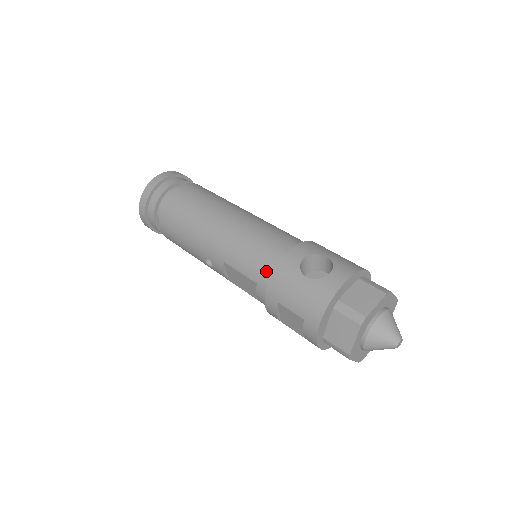
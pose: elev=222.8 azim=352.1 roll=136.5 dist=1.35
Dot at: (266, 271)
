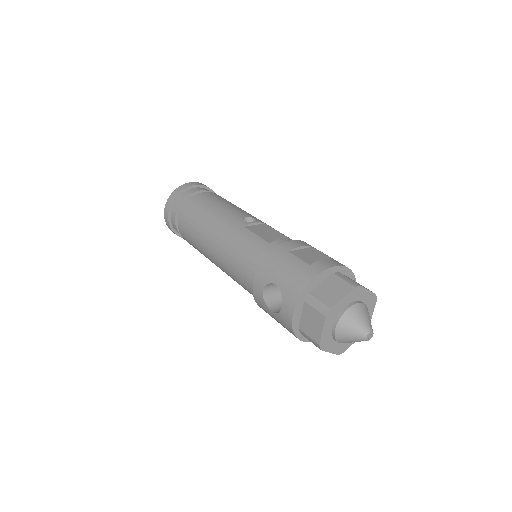
Dot at: occluded
